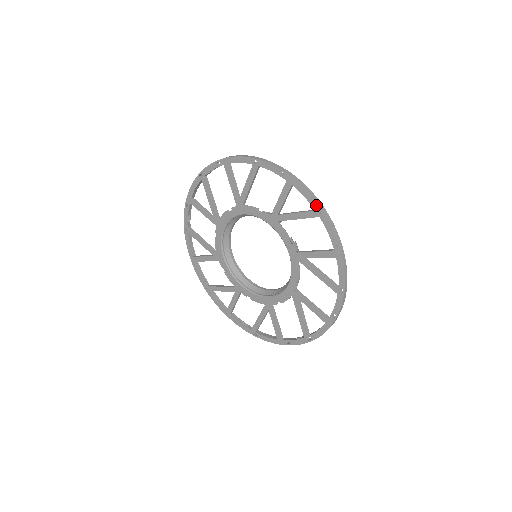
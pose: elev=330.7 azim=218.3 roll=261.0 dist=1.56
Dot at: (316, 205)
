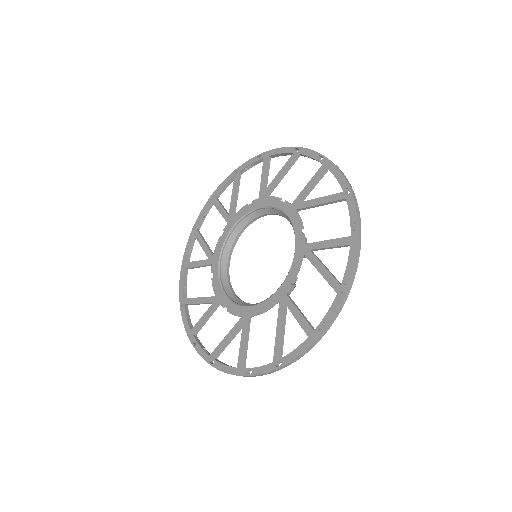
Dot at: (346, 186)
